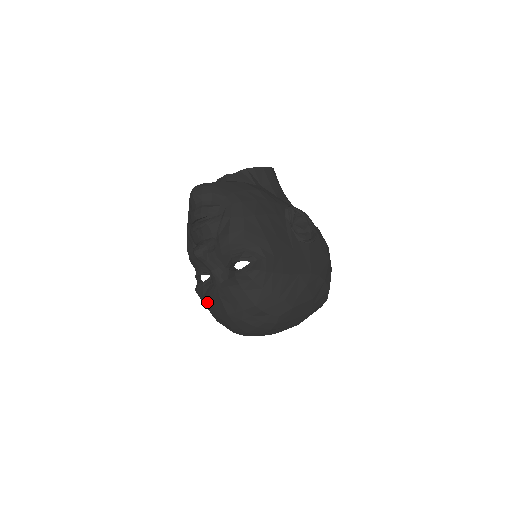
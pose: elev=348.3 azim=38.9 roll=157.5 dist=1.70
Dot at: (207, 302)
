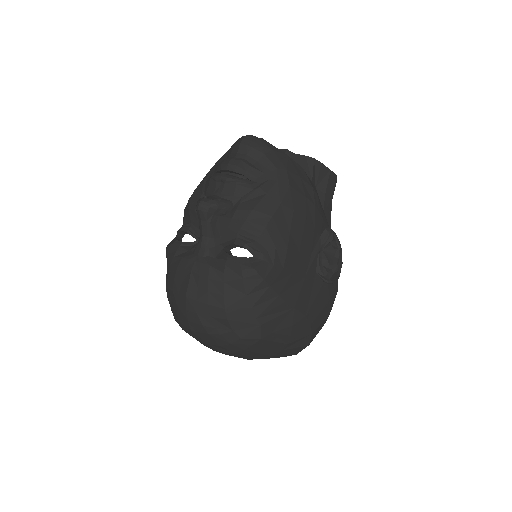
Dot at: (172, 267)
